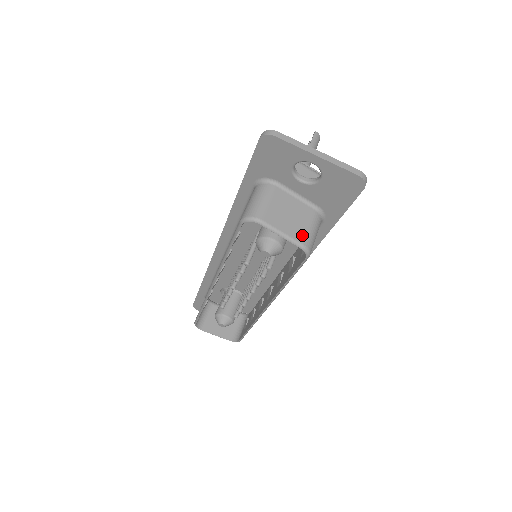
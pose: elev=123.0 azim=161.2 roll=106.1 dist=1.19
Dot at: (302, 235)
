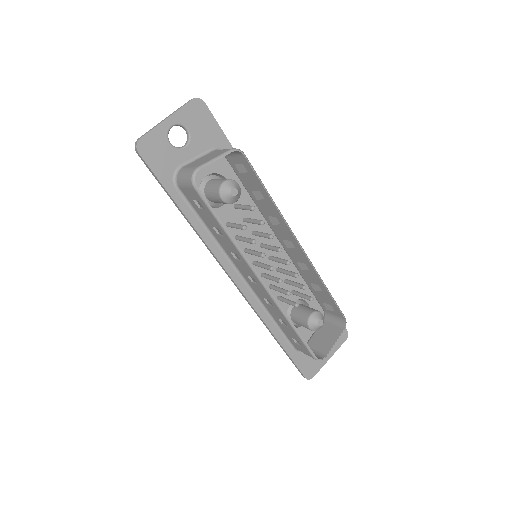
Dot at: (224, 151)
